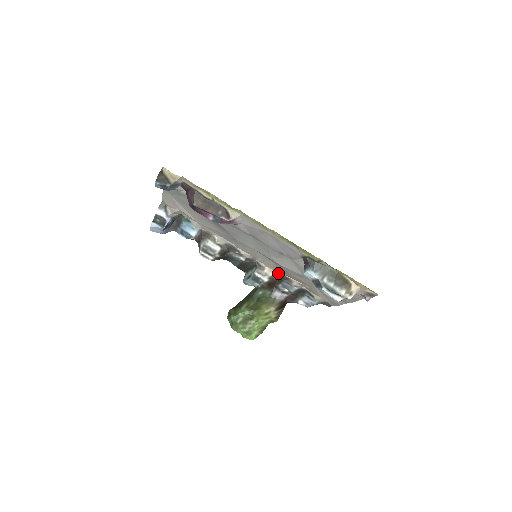
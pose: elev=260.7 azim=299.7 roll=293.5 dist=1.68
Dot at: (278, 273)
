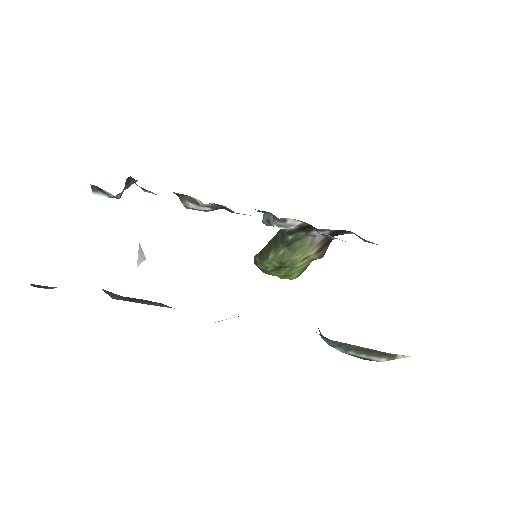
Dot at: occluded
